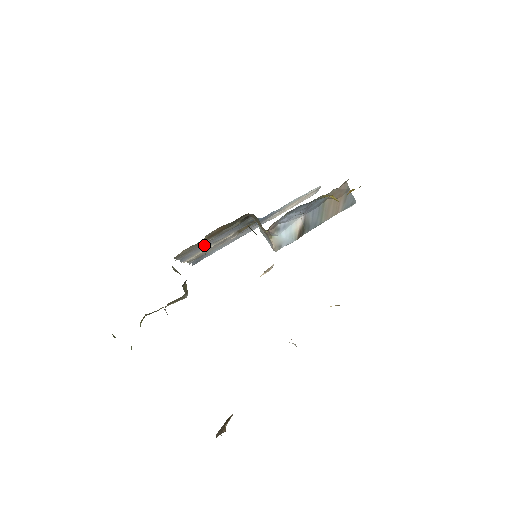
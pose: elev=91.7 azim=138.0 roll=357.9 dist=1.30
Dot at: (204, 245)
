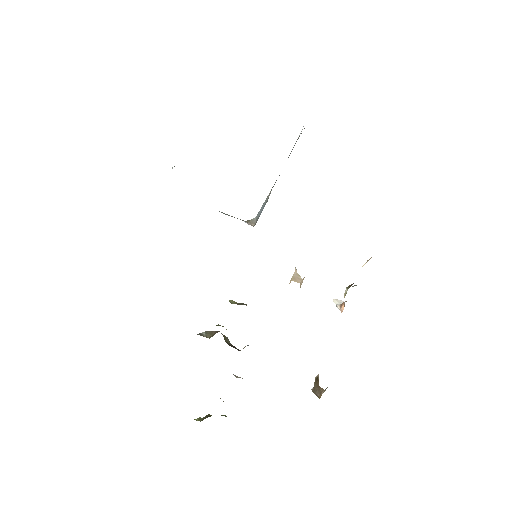
Dot at: occluded
